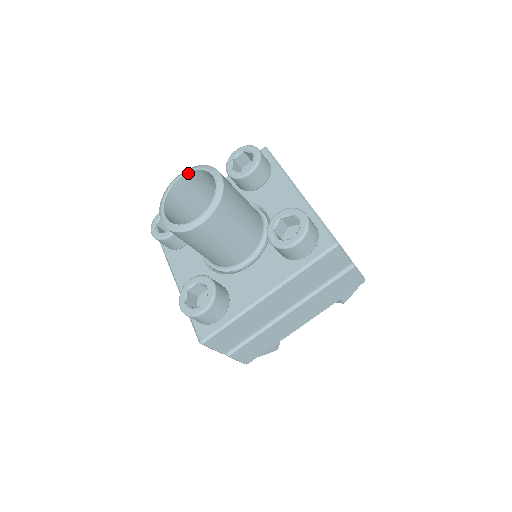
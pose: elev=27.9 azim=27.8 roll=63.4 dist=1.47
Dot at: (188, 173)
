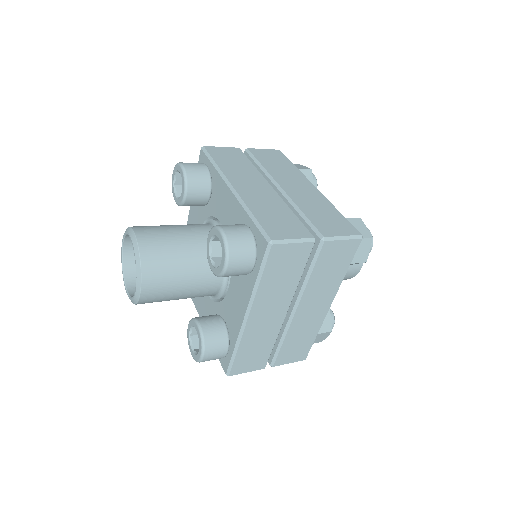
Dot at: (124, 240)
